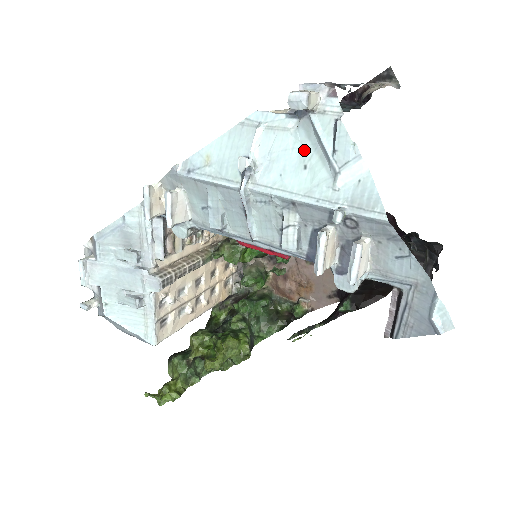
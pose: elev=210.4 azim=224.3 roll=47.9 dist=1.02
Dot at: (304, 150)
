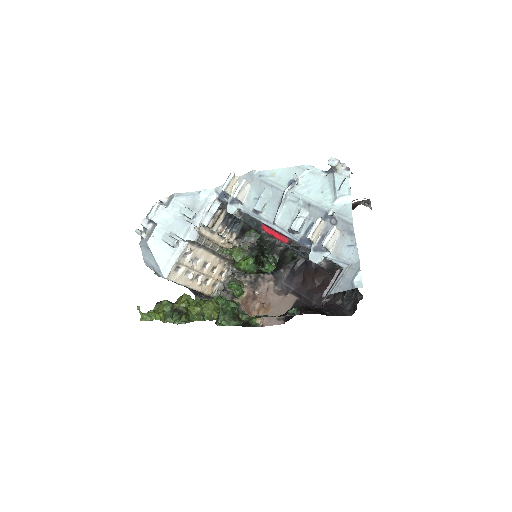
Dot at: (325, 186)
